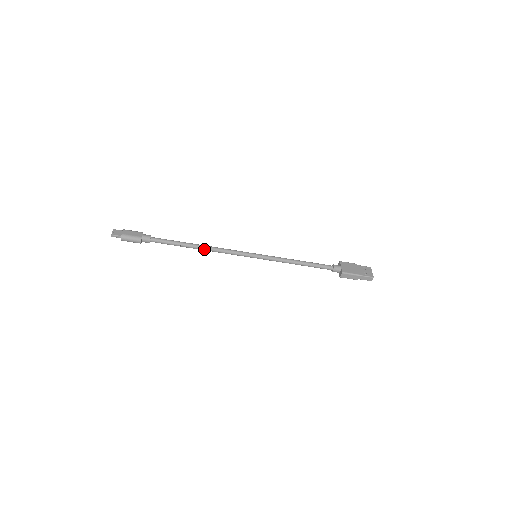
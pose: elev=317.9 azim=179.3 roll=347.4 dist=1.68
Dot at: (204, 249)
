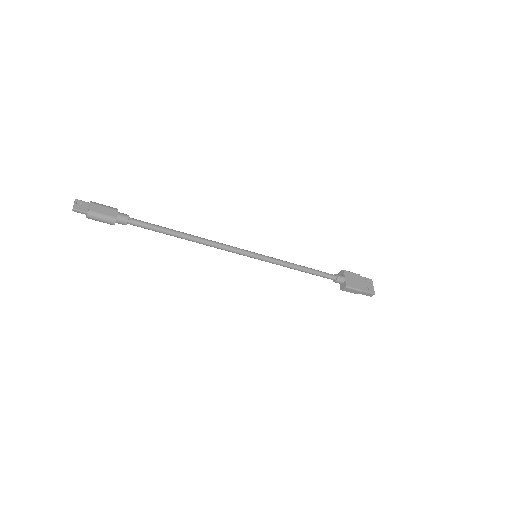
Dot at: (196, 241)
